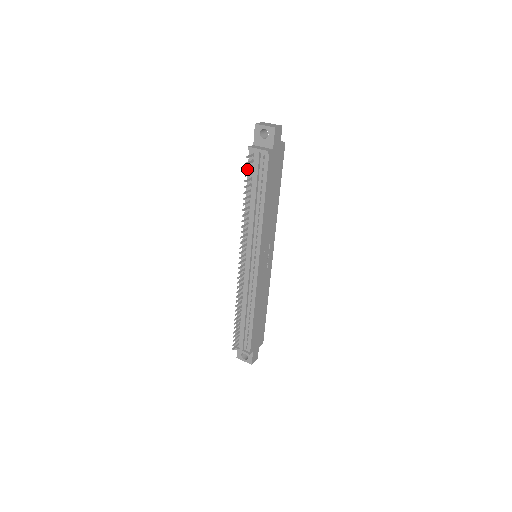
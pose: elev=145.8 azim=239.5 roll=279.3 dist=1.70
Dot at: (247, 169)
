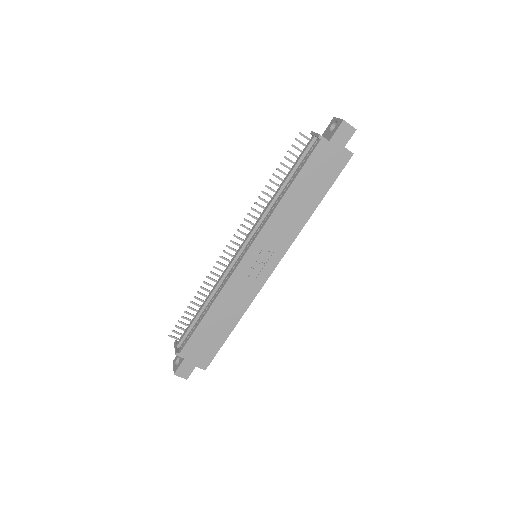
Dot at: (294, 147)
